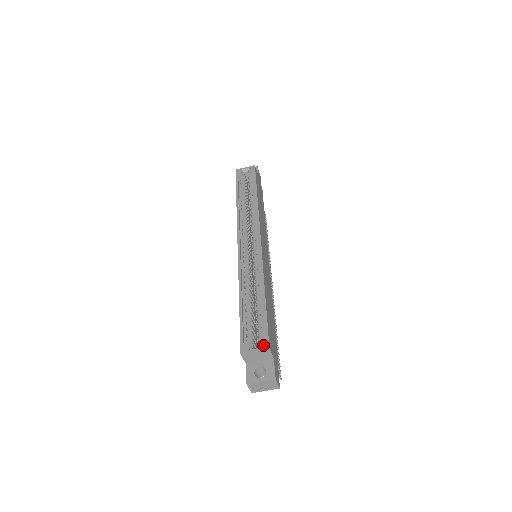
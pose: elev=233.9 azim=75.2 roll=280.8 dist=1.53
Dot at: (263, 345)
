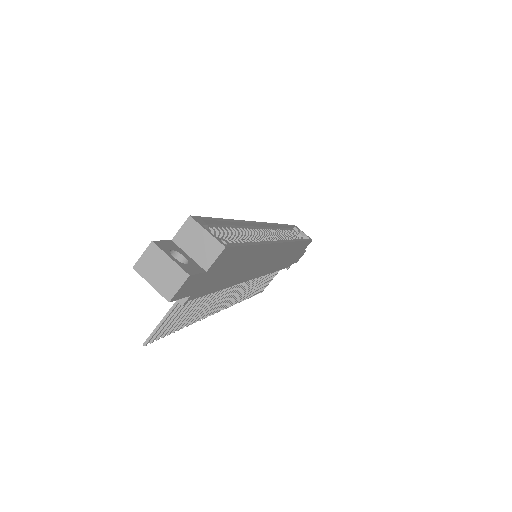
Dot at: occluded
